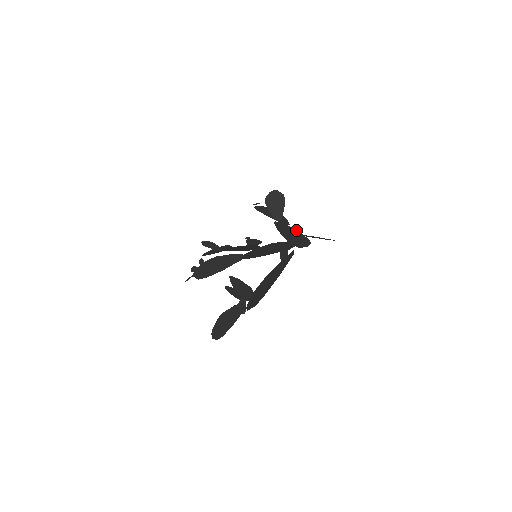
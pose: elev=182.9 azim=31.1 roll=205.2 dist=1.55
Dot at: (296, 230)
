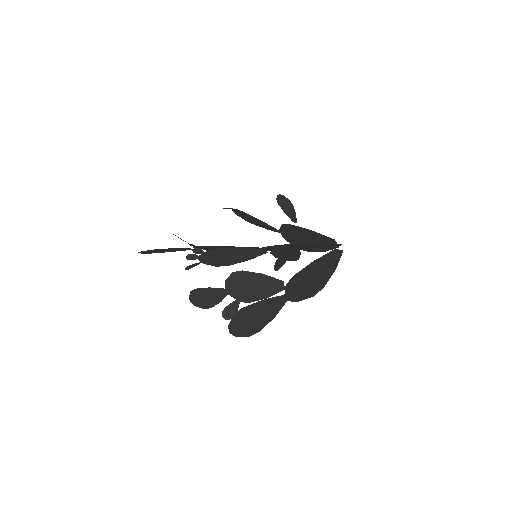
Dot at: (287, 239)
